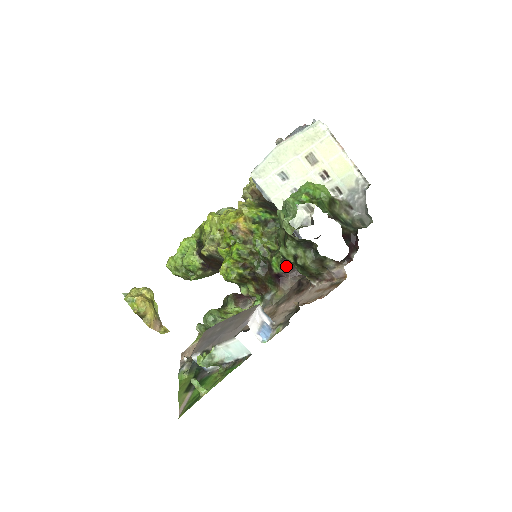
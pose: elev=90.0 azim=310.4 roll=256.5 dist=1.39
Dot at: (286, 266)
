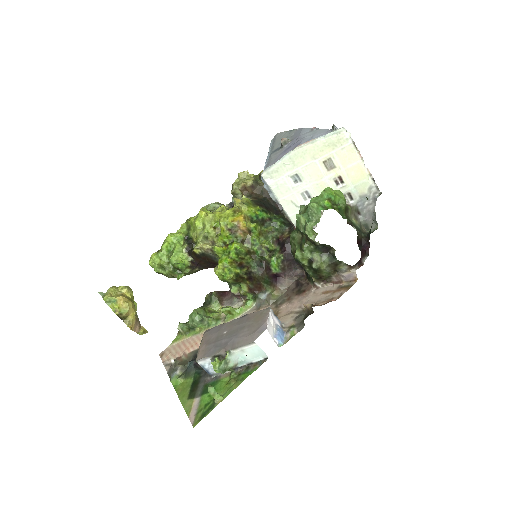
Dot at: (285, 266)
